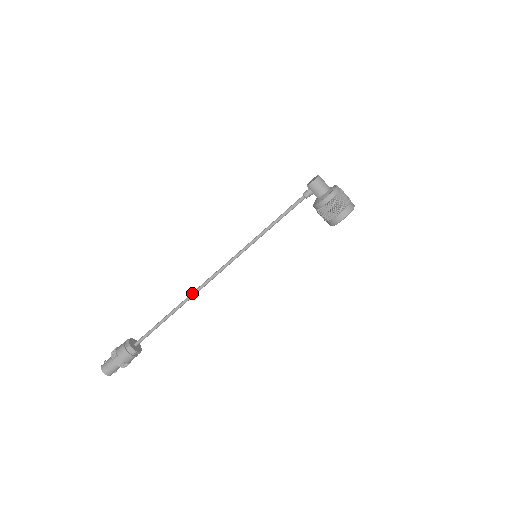
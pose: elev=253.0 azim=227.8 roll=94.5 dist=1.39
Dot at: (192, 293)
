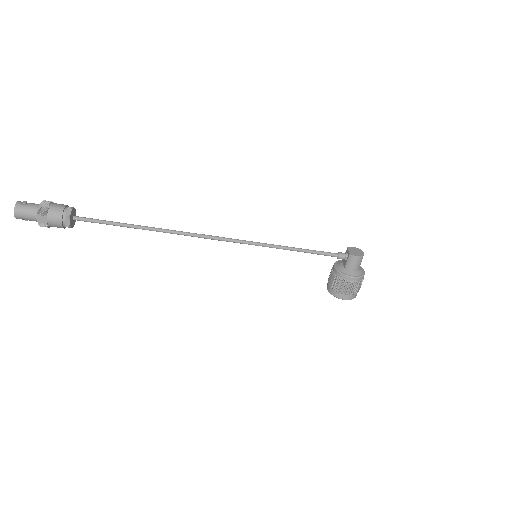
Dot at: (175, 231)
